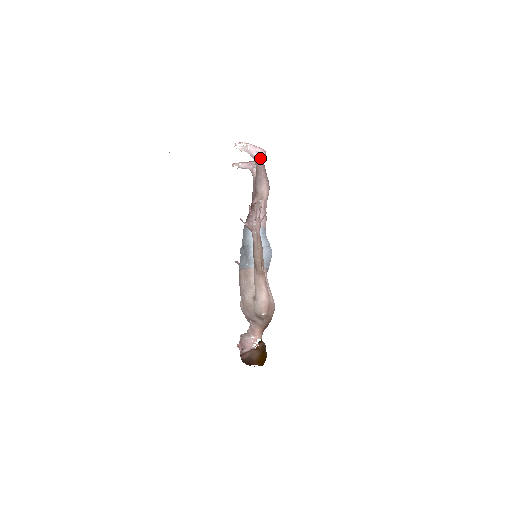
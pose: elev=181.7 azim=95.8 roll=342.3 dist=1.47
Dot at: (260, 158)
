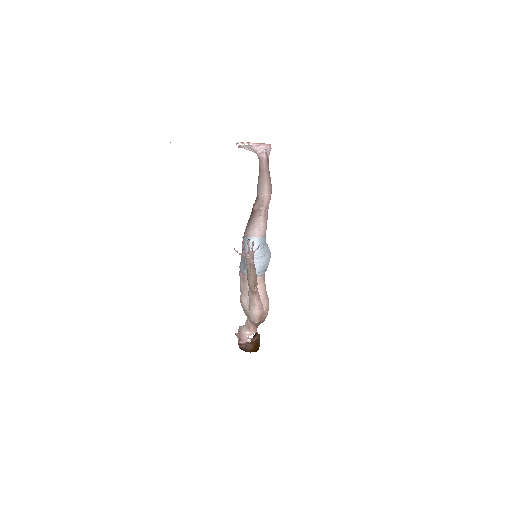
Dot at: (264, 156)
